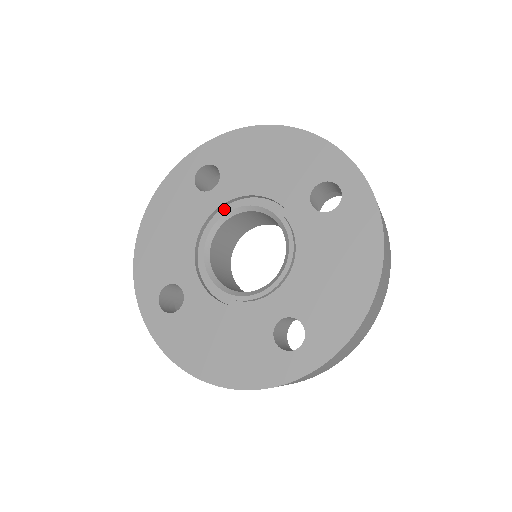
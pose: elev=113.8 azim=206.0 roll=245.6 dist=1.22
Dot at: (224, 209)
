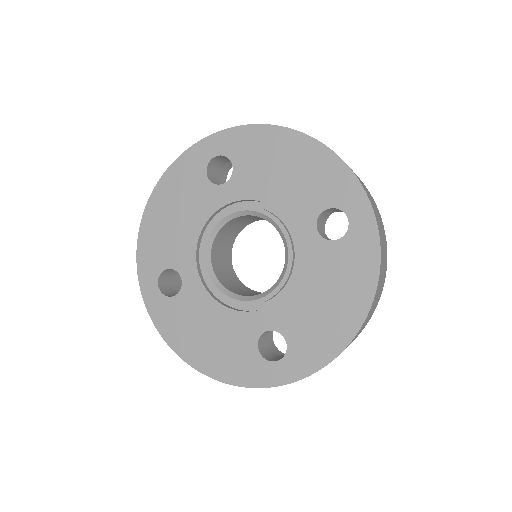
Dot at: (231, 208)
